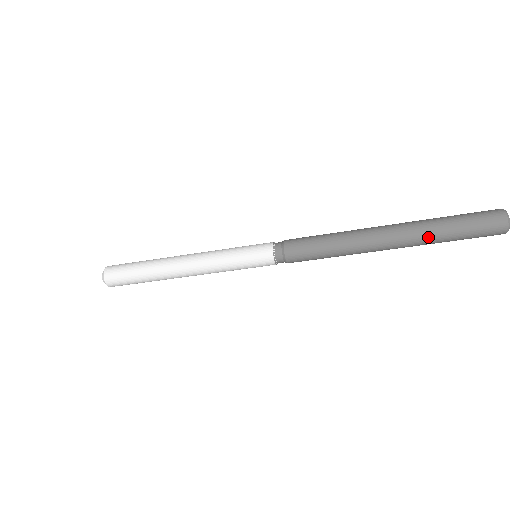
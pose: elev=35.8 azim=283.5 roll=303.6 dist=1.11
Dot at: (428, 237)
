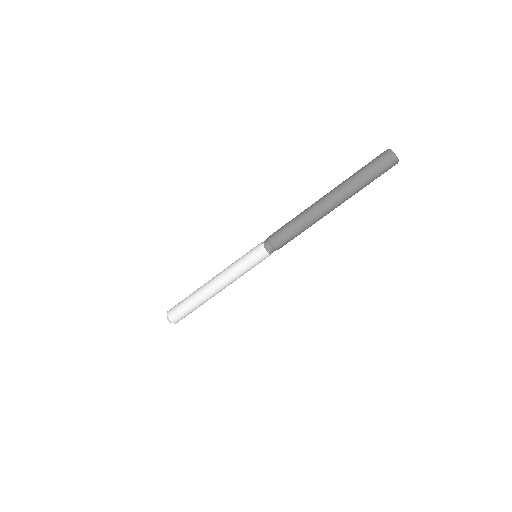
Dot at: (351, 187)
